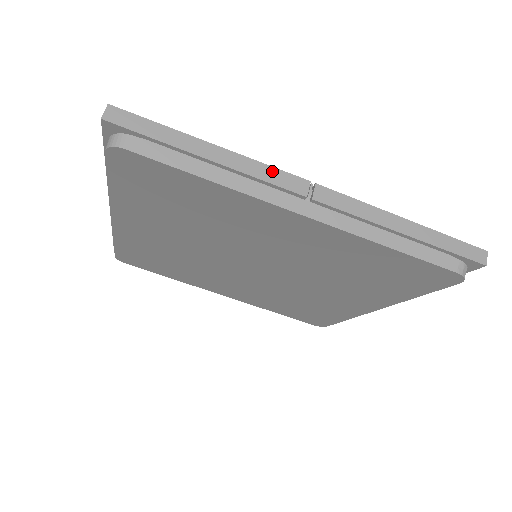
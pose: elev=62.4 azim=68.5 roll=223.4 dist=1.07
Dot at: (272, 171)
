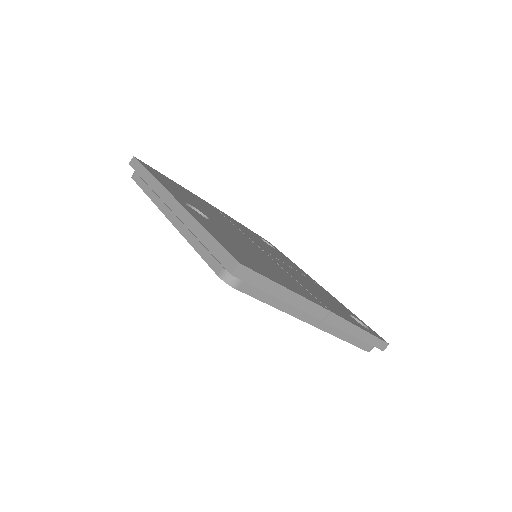
Dot at: (313, 306)
